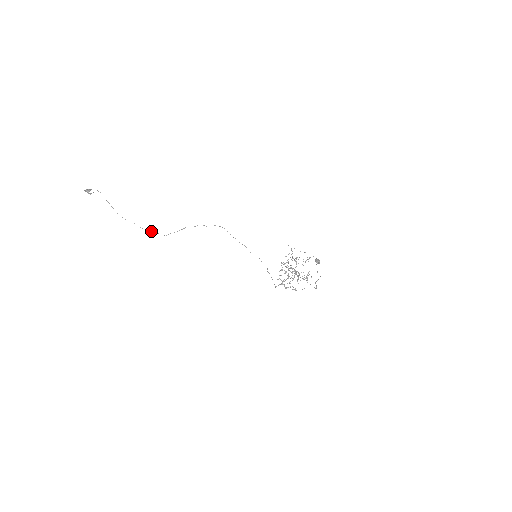
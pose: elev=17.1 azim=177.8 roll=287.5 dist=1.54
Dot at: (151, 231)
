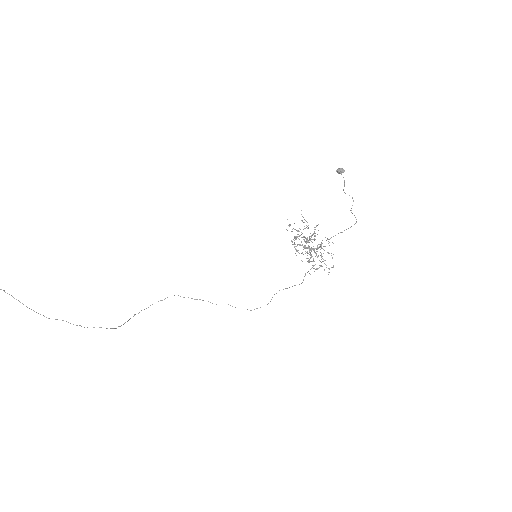
Dot at: occluded
